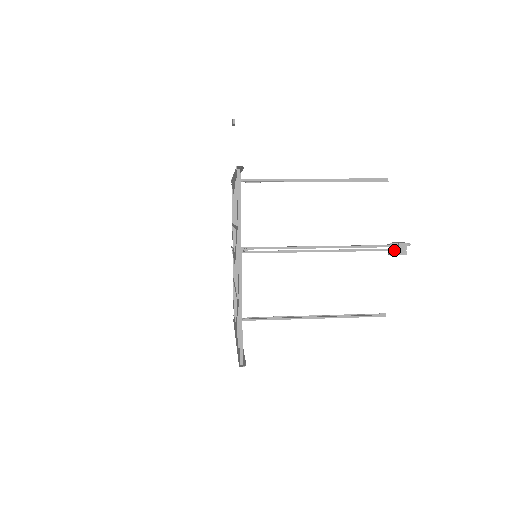
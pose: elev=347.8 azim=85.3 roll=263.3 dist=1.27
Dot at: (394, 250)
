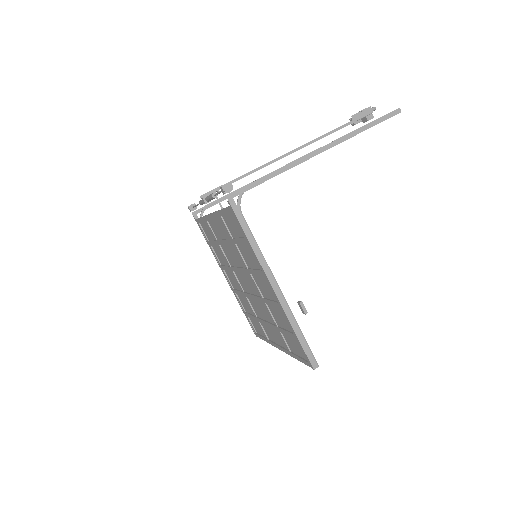
Dot at: (358, 120)
